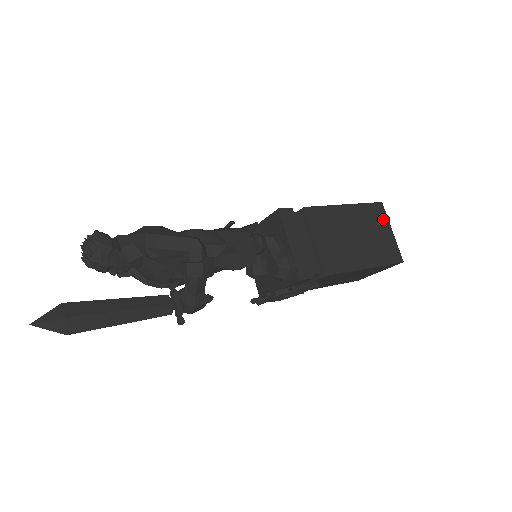
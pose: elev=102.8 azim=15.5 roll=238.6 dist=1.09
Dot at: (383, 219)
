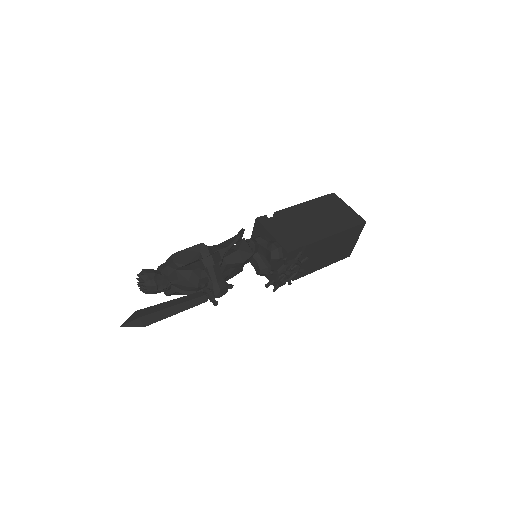
Dot at: (339, 202)
